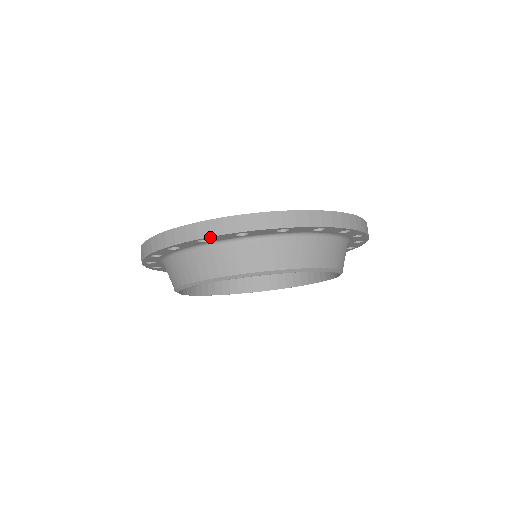
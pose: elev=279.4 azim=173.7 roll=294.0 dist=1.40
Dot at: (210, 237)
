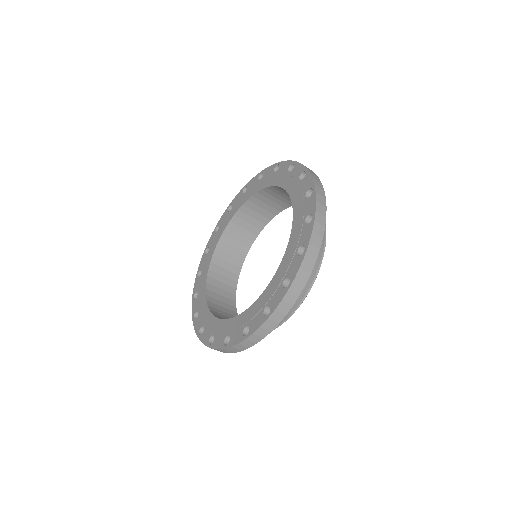
Dot at: (242, 350)
